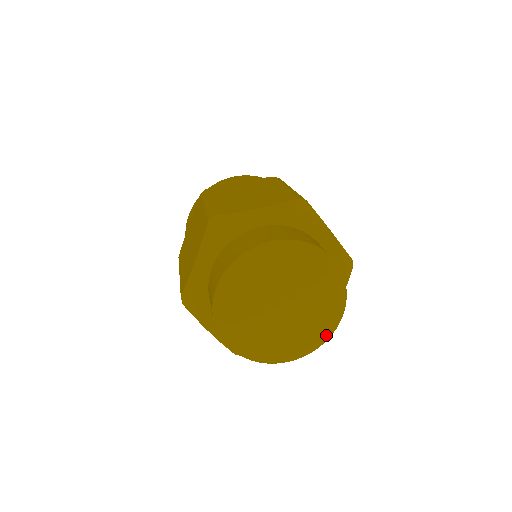
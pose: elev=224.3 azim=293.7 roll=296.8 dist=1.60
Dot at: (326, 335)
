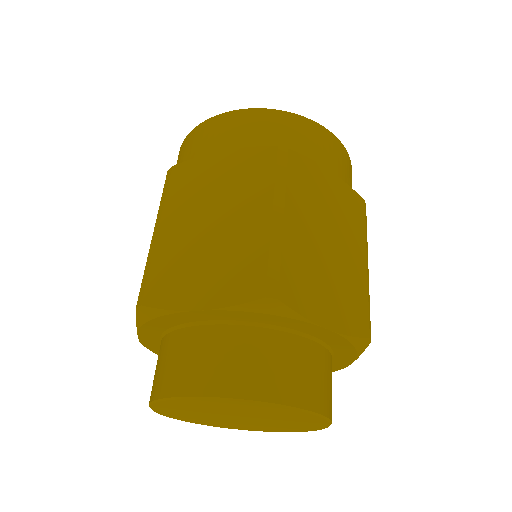
Dot at: (309, 430)
